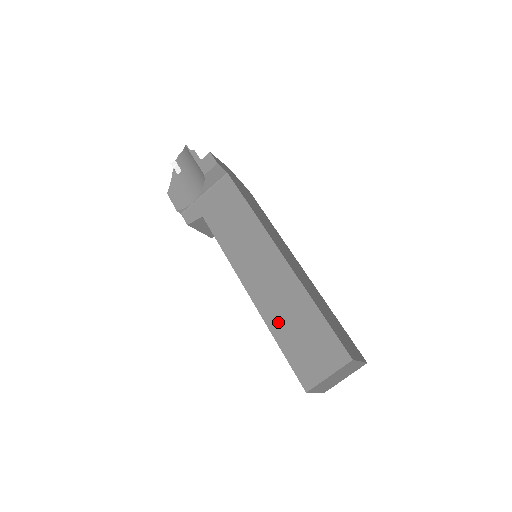
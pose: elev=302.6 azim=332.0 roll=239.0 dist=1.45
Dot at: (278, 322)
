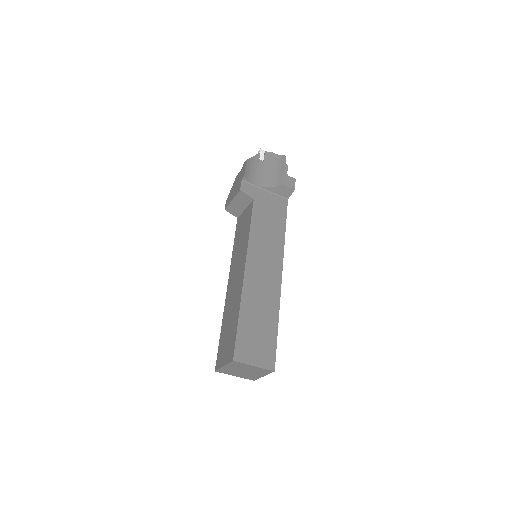
Dot at: (250, 306)
